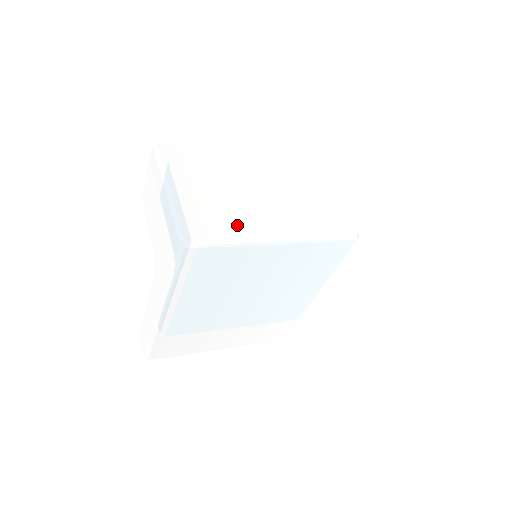
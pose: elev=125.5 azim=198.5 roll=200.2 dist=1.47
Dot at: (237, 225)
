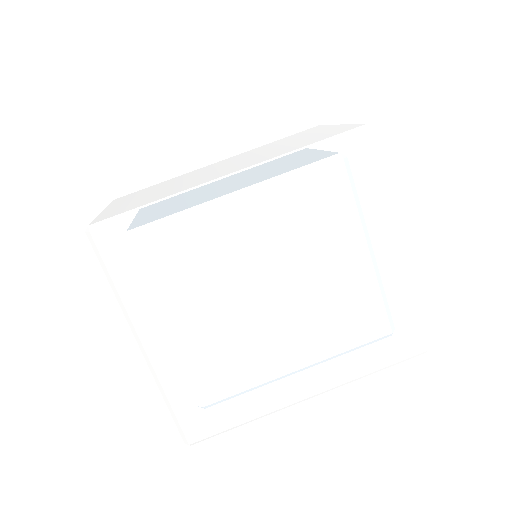
Dot at: (157, 197)
